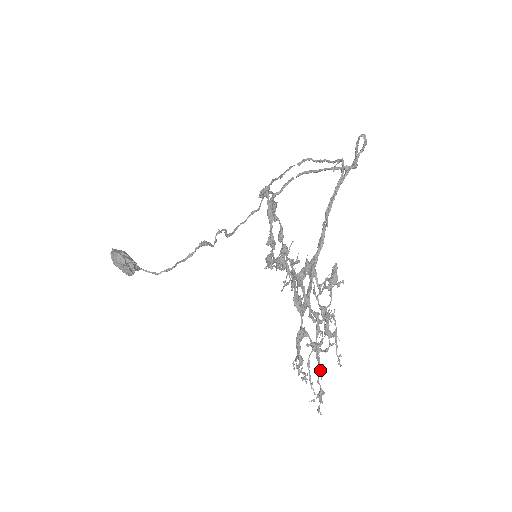
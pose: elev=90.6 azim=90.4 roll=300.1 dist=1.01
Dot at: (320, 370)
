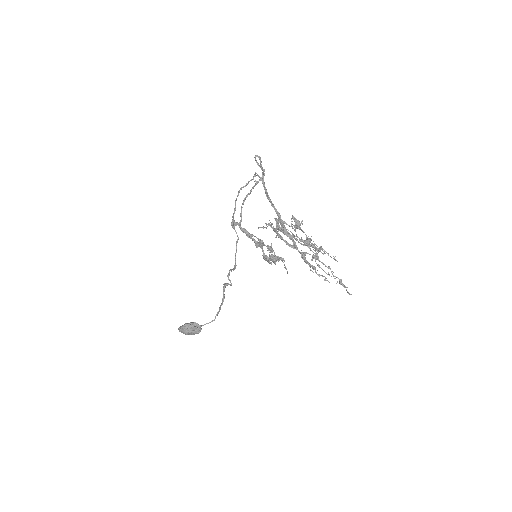
Dot at: occluded
